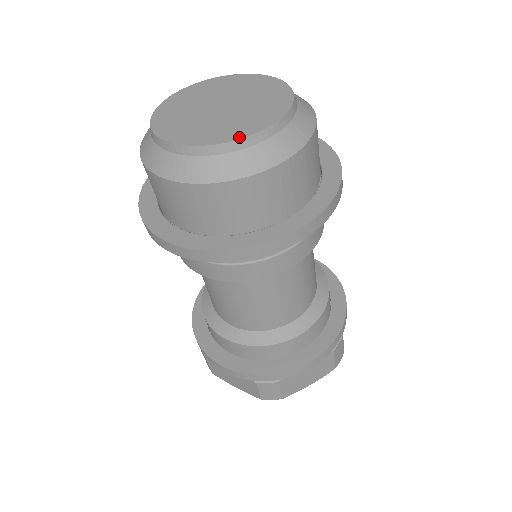
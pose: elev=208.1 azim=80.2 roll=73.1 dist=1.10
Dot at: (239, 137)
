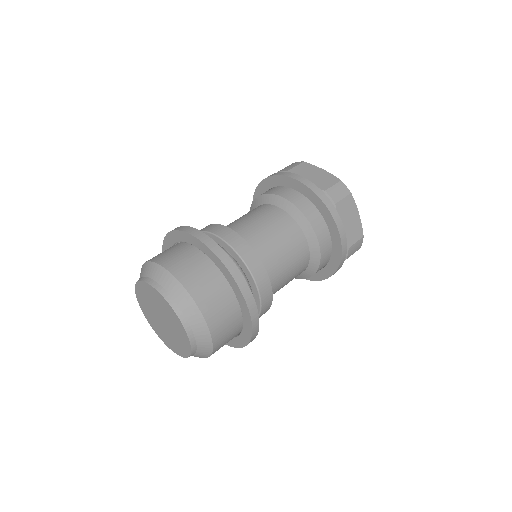
Dot at: (185, 356)
